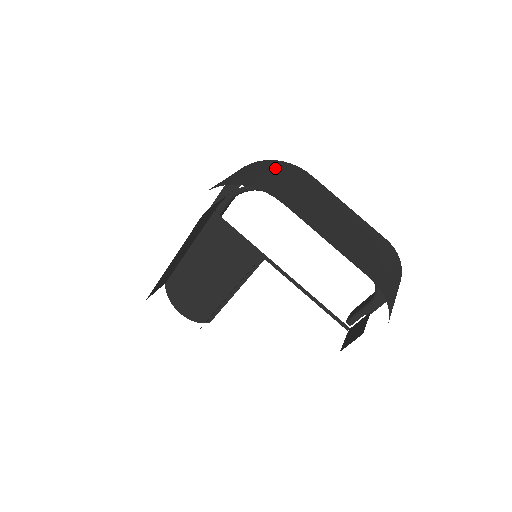
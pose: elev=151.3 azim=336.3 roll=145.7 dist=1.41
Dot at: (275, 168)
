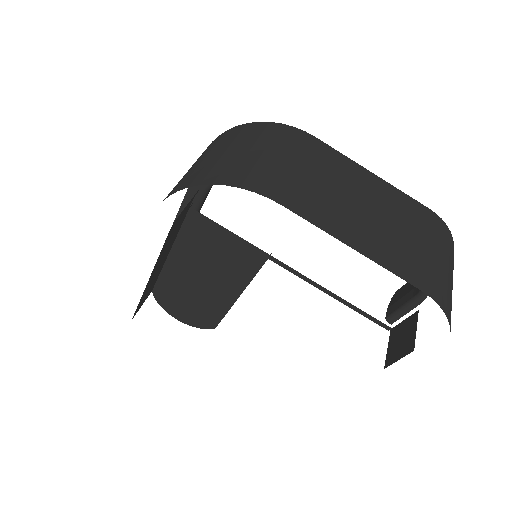
Dot at: (261, 139)
